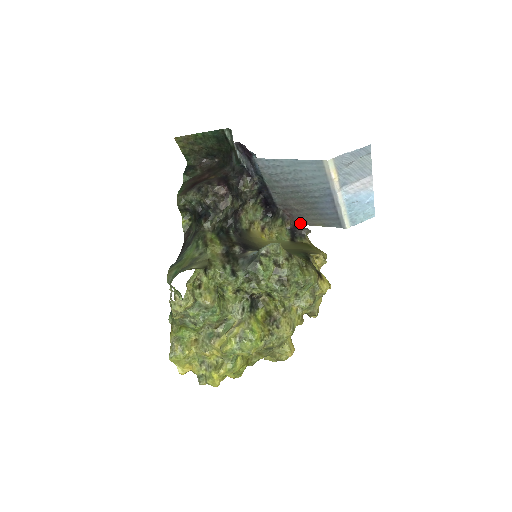
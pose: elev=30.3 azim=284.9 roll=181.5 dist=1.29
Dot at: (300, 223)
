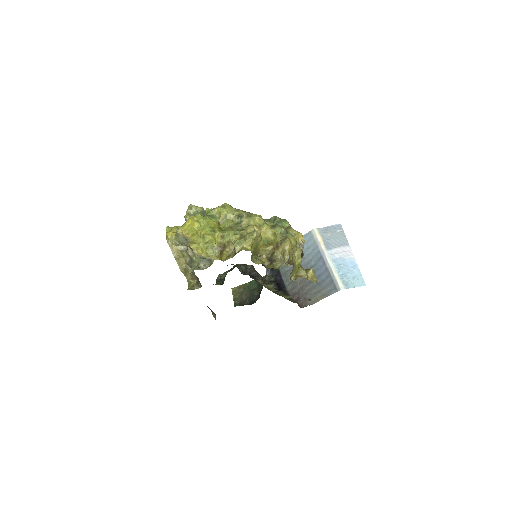
Dot at: (306, 306)
